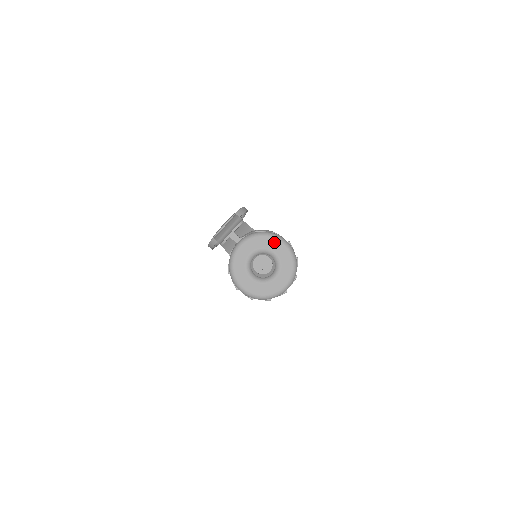
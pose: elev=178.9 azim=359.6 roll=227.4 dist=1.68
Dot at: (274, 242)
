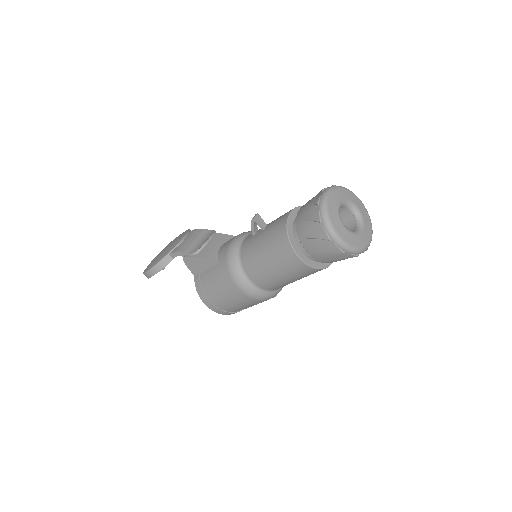
Dot at: (354, 196)
